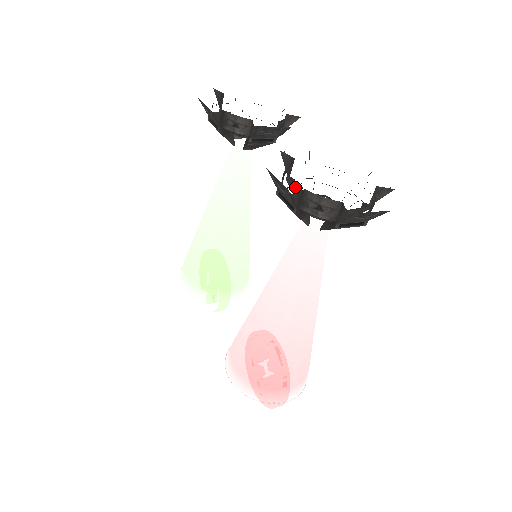
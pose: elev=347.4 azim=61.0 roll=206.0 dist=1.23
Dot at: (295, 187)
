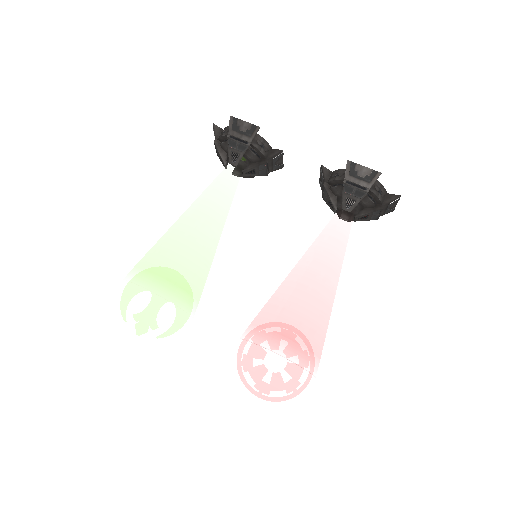
Dot at: (330, 190)
